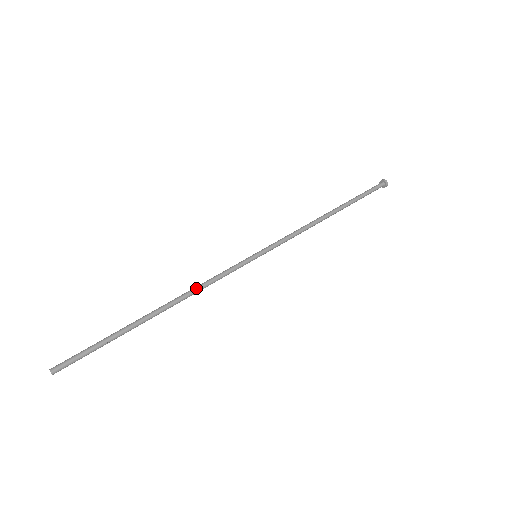
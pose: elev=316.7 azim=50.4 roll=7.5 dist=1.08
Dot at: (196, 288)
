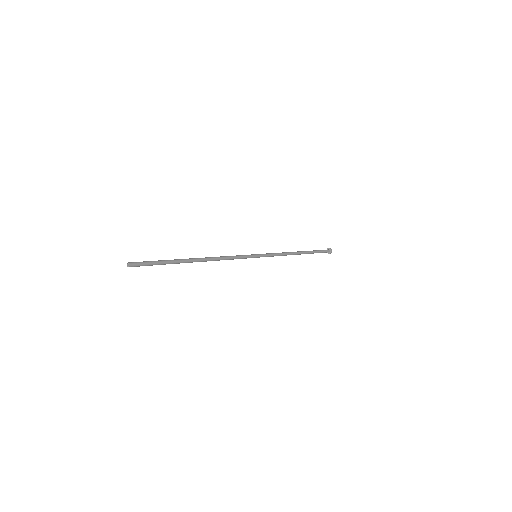
Dot at: (220, 256)
